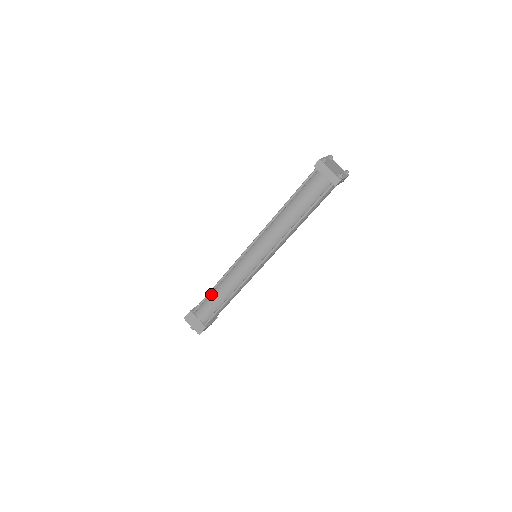
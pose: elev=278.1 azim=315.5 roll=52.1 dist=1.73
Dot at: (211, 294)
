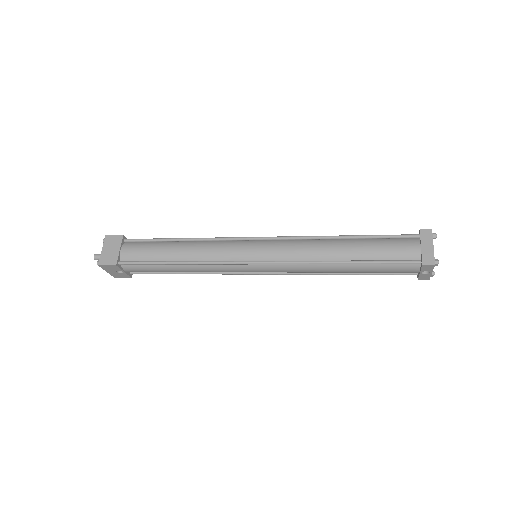
Dot at: (166, 242)
